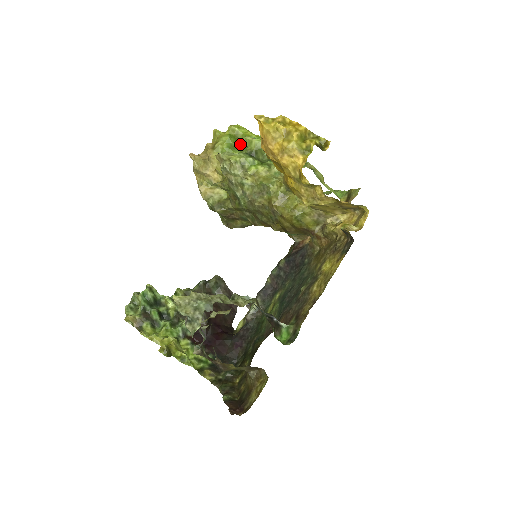
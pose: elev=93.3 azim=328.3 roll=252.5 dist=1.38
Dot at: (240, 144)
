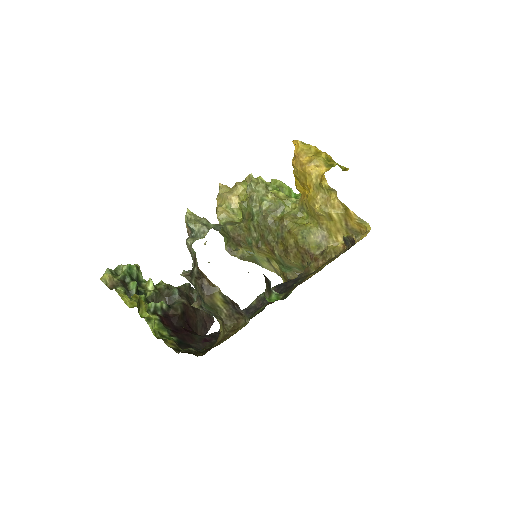
Dot at: occluded
